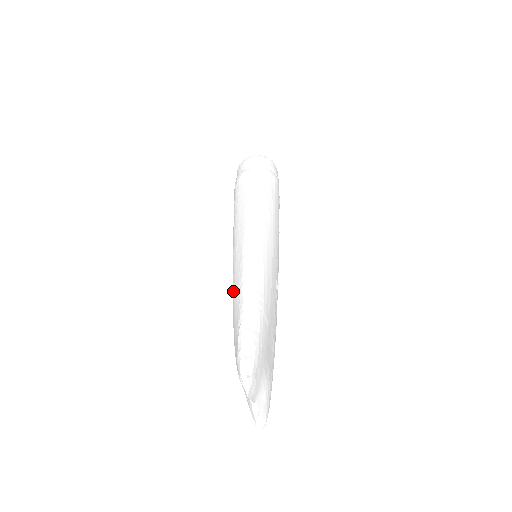
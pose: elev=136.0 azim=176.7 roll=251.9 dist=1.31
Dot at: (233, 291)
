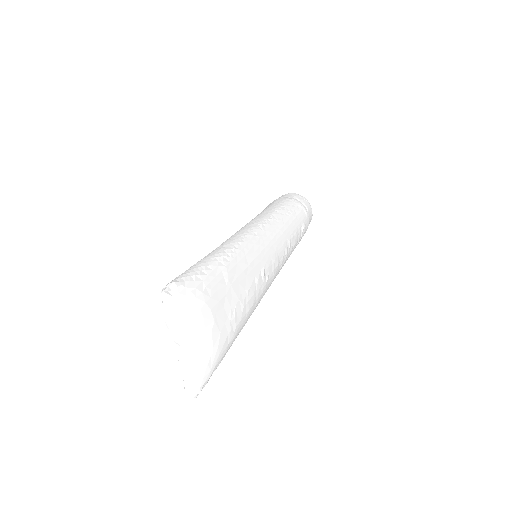
Dot at: occluded
